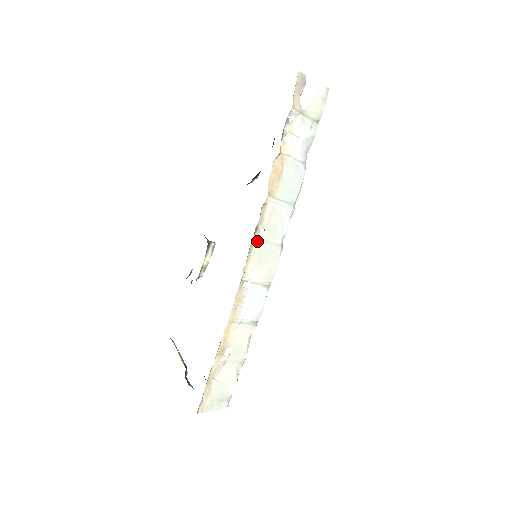
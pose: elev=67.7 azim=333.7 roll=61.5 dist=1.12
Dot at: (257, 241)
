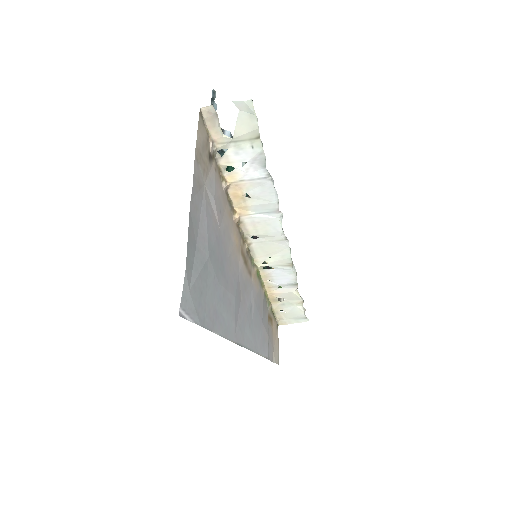
Dot at: (254, 243)
